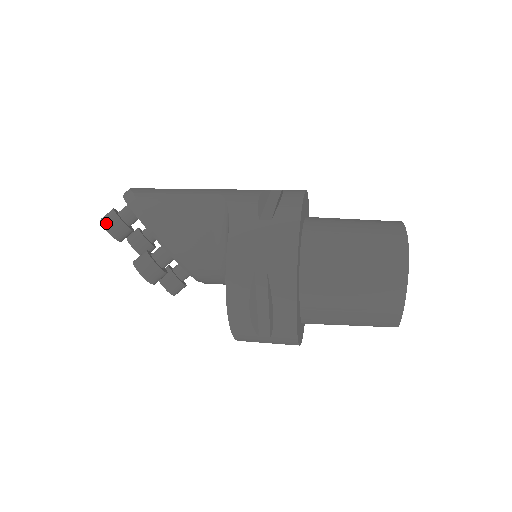
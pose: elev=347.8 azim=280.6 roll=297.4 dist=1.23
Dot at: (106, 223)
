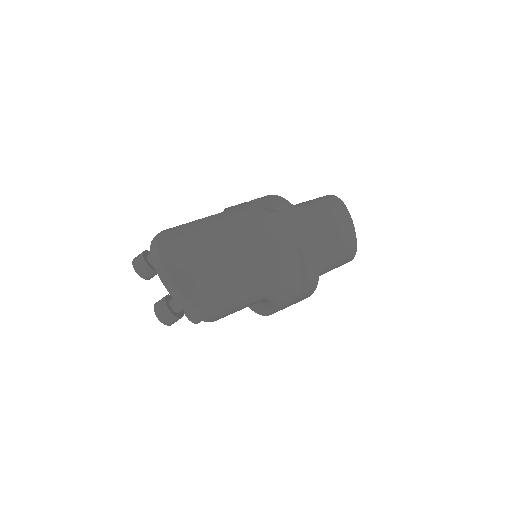
Dot at: occluded
